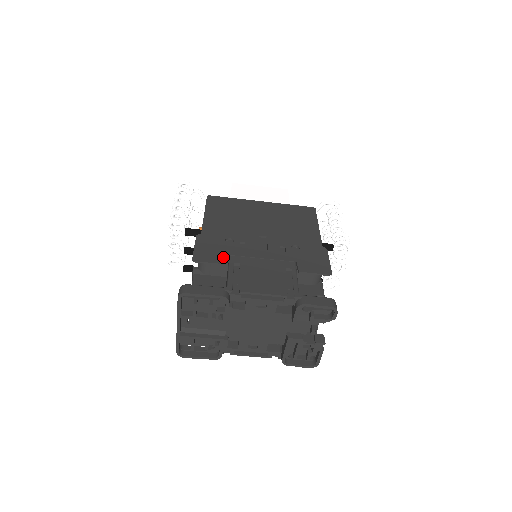
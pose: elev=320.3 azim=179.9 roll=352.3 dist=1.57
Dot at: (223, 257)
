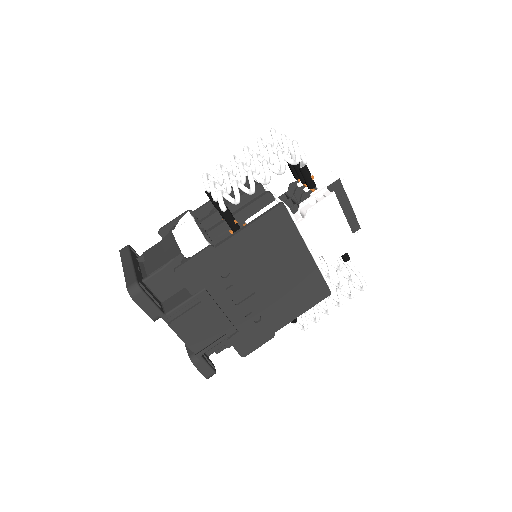
Dot at: (198, 287)
